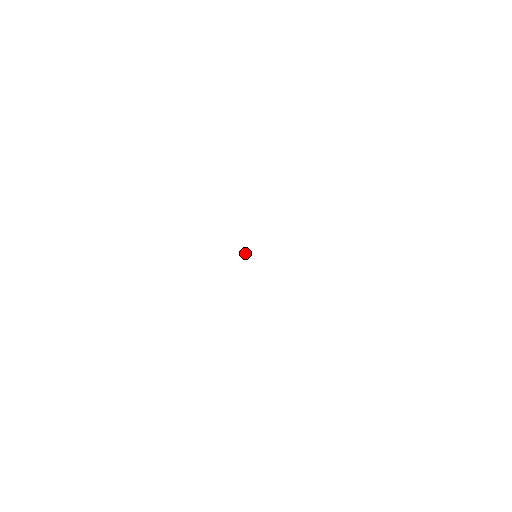
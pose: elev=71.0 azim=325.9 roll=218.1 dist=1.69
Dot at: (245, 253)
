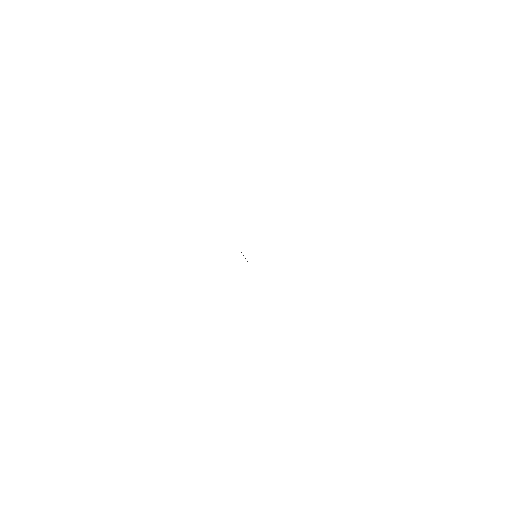
Dot at: occluded
